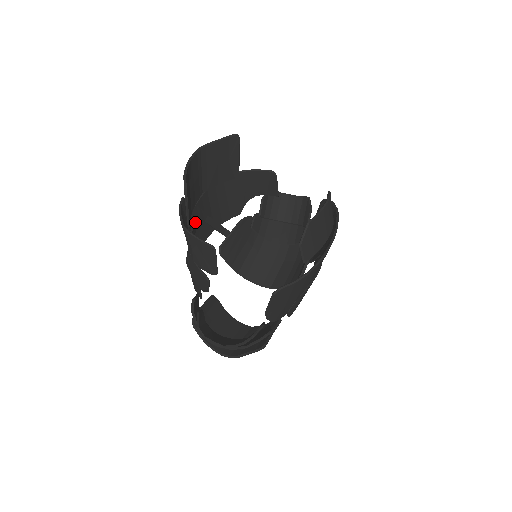
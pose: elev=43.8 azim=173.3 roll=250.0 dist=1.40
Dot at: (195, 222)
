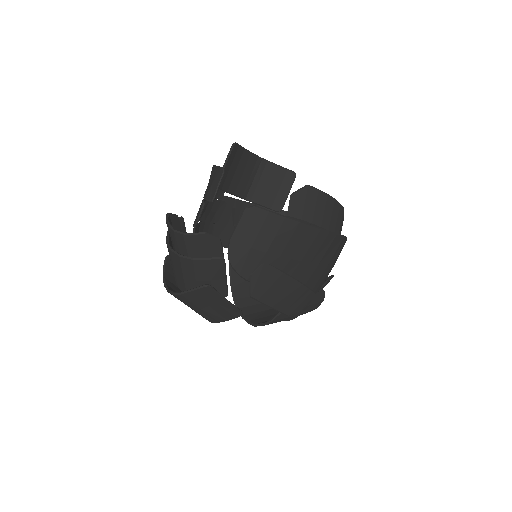
Dot at: (225, 202)
